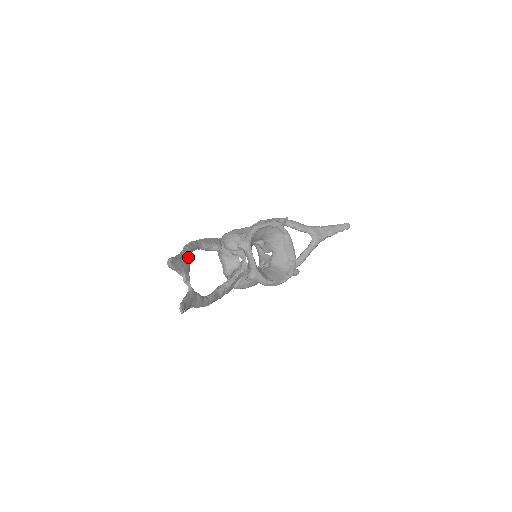
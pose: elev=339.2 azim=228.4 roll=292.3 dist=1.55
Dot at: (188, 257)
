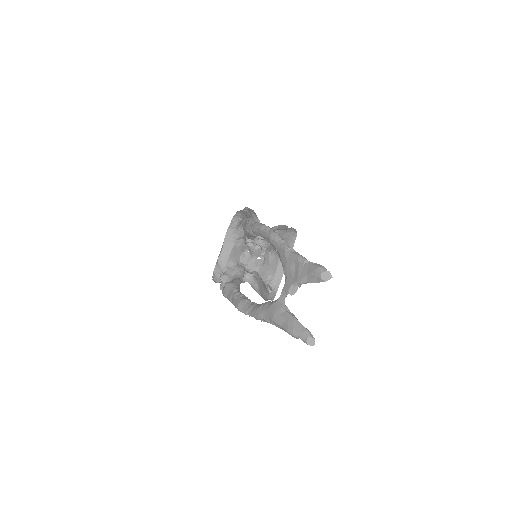
Dot at: occluded
